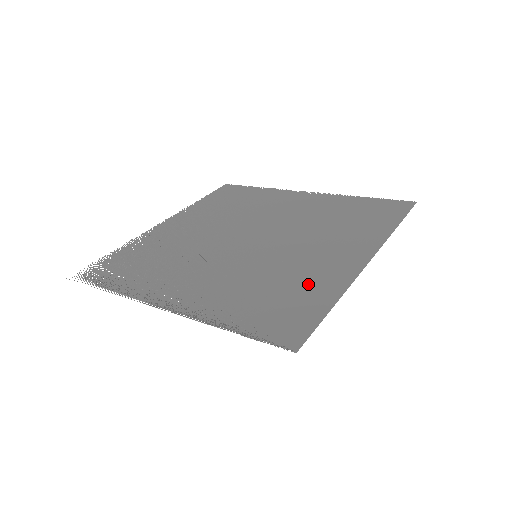
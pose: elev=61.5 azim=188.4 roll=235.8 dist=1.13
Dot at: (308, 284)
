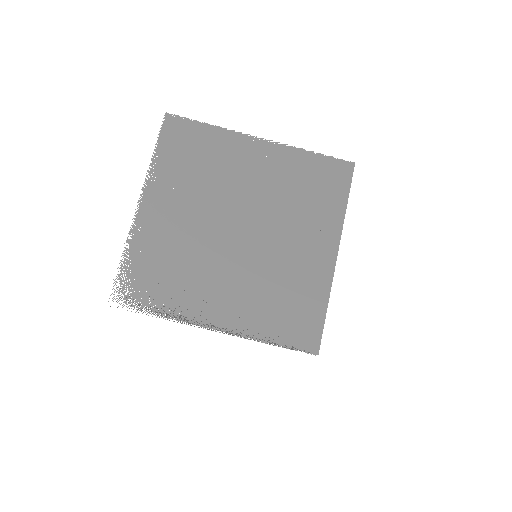
Dot at: (305, 289)
